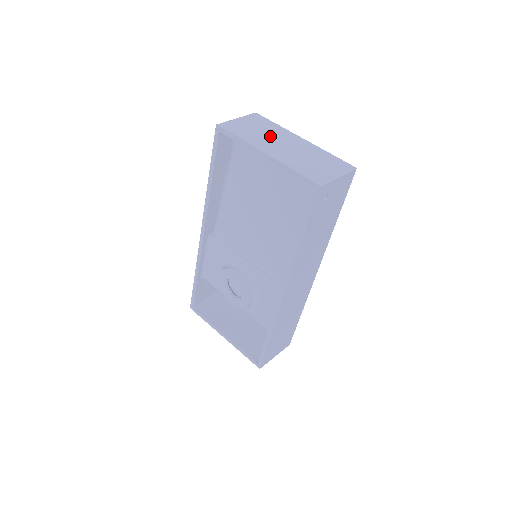
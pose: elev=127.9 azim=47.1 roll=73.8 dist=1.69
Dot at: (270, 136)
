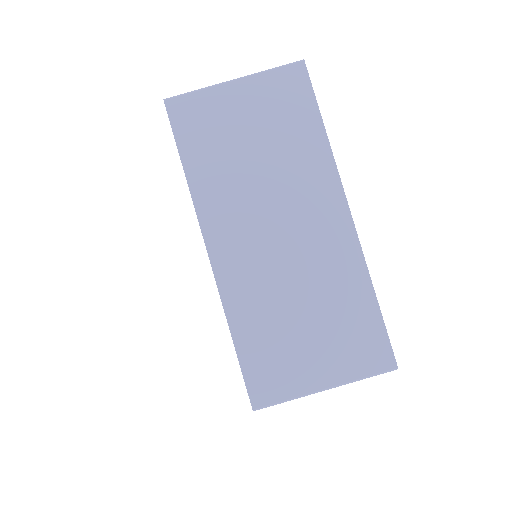
Dot at: (268, 183)
